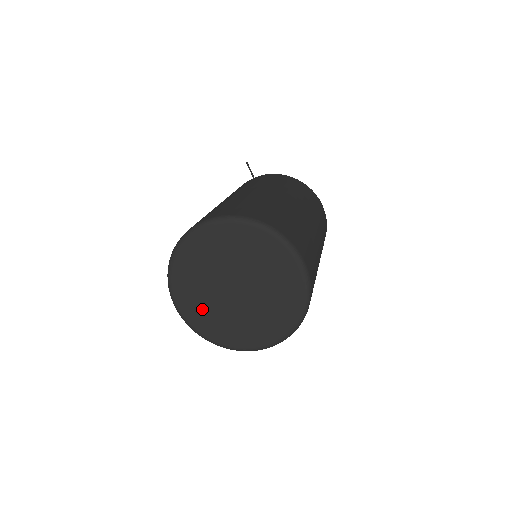
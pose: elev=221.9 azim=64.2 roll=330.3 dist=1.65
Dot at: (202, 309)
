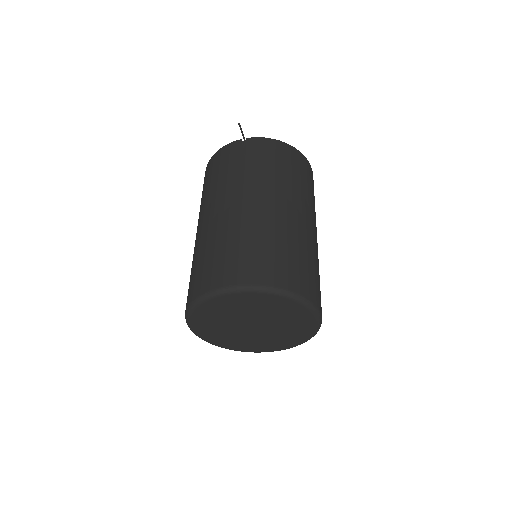
Dot at: (217, 333)
